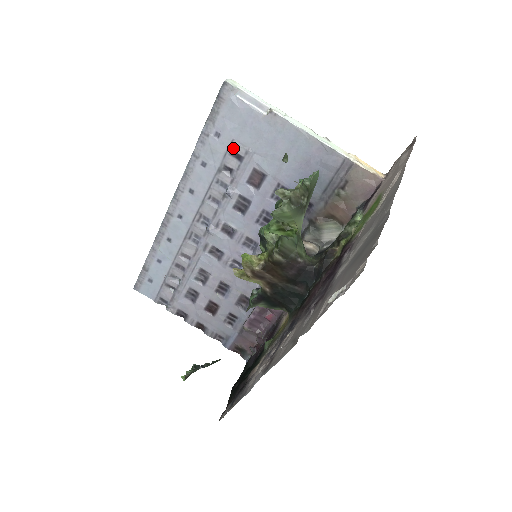
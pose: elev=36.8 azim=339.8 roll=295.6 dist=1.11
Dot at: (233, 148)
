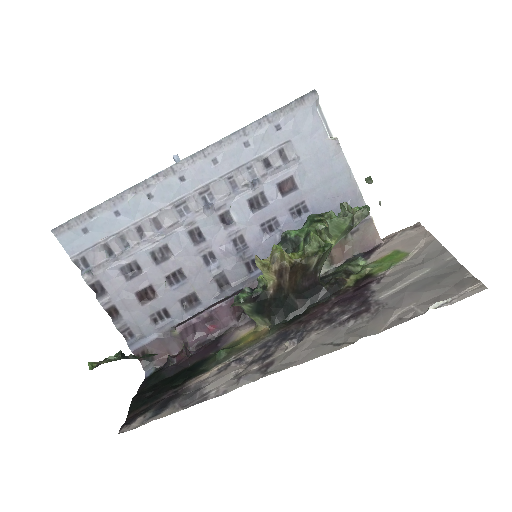
Dot at: (285, 147)
